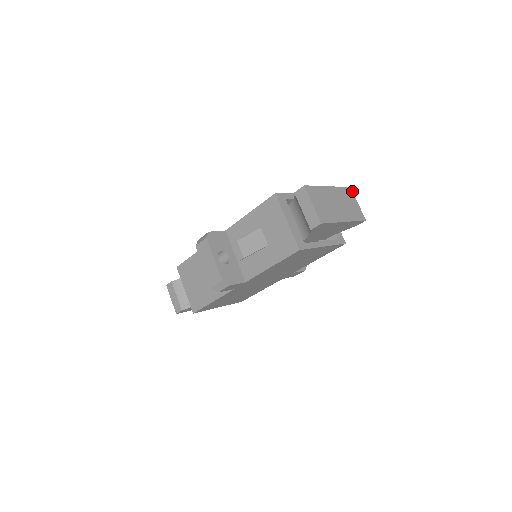
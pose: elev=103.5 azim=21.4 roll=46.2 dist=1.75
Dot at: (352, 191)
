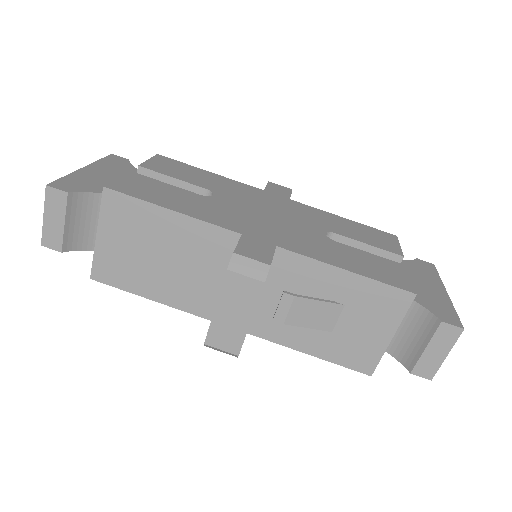
Dot at: occluded
